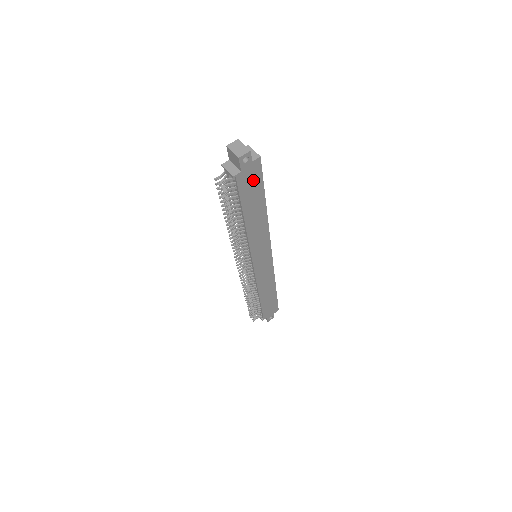
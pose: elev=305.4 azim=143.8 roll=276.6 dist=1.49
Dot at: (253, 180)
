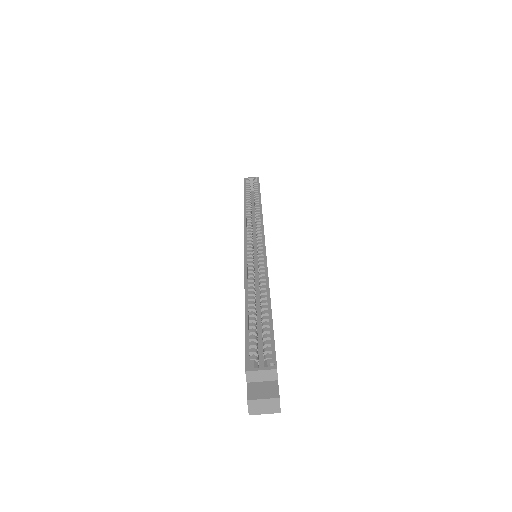
Dot at: occluded
